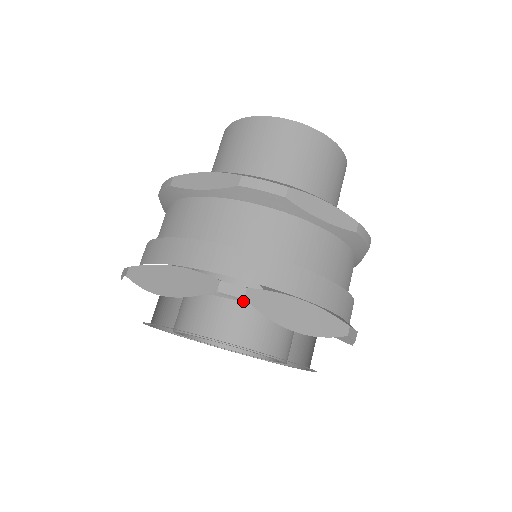
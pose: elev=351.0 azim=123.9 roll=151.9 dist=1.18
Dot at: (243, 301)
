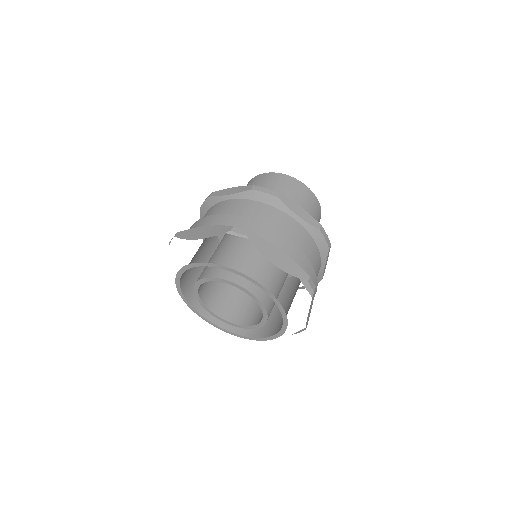
Dot at: occluded
